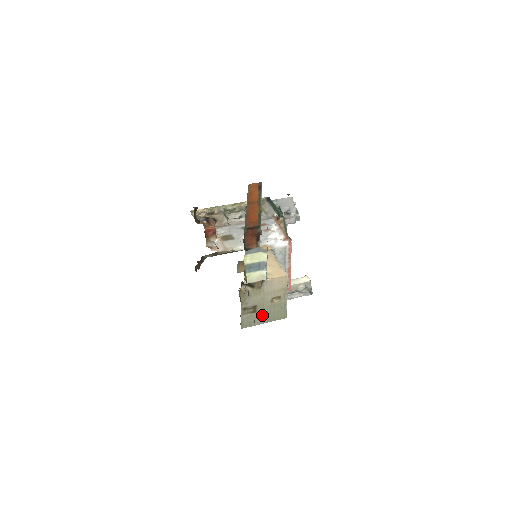
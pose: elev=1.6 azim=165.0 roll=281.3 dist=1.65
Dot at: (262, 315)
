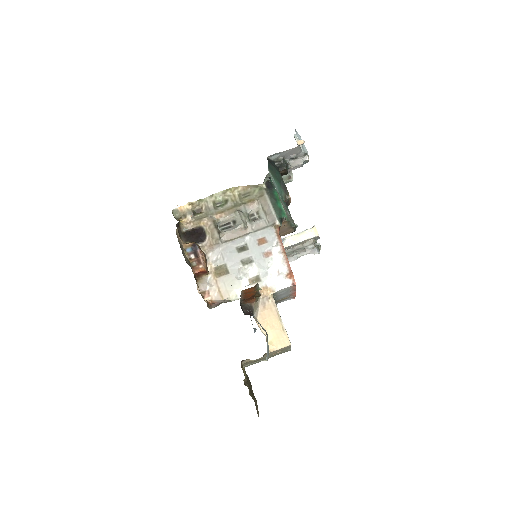
Dot at: occluded
